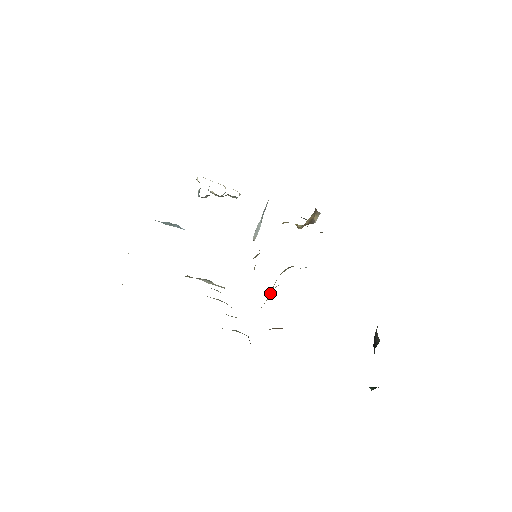
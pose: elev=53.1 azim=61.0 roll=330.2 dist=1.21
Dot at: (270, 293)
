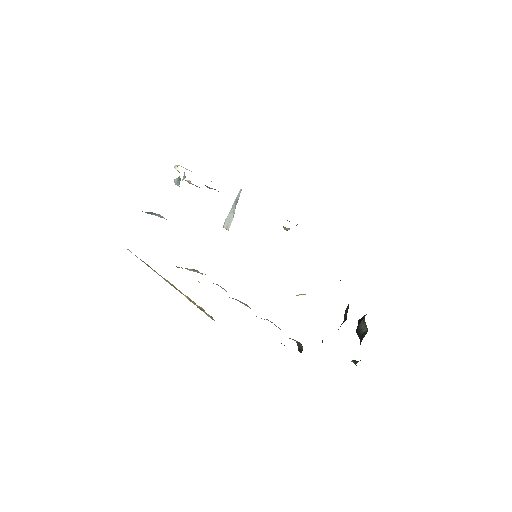
Dot at: occluded
